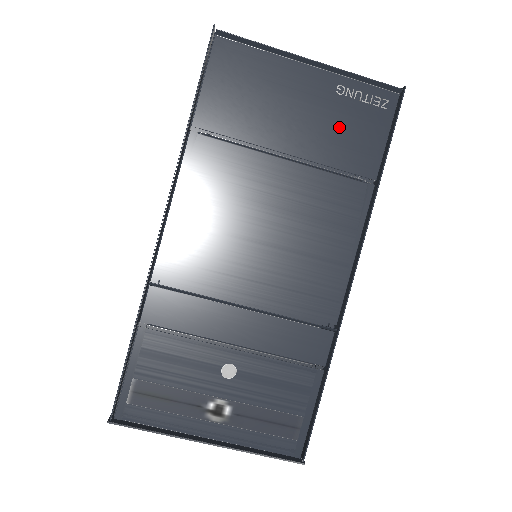
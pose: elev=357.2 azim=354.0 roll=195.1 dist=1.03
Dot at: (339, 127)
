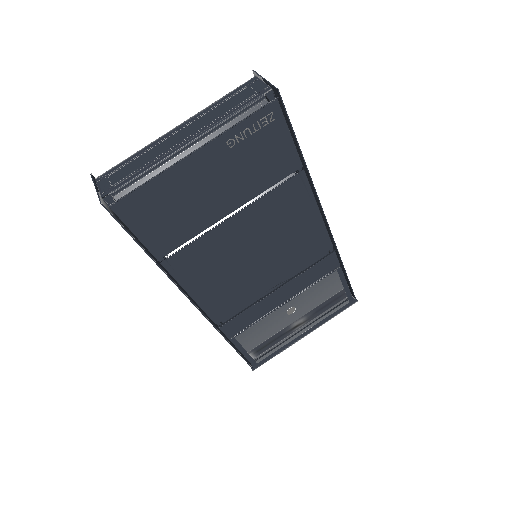
Dot at: (251, 165)
